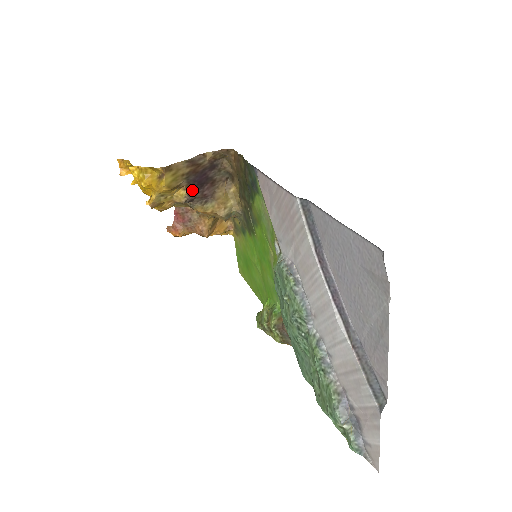
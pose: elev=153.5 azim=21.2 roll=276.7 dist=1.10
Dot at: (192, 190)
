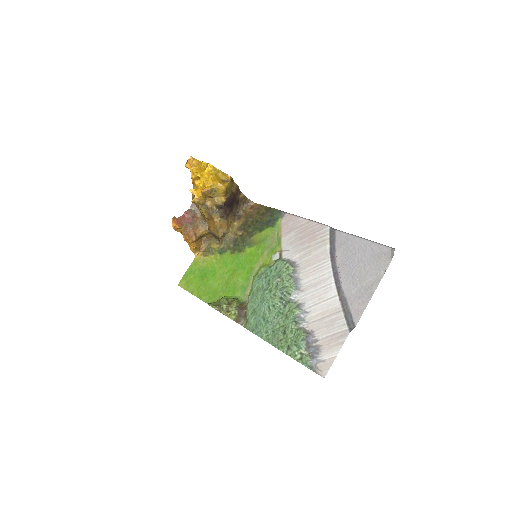
Dot at: (226, 203)
